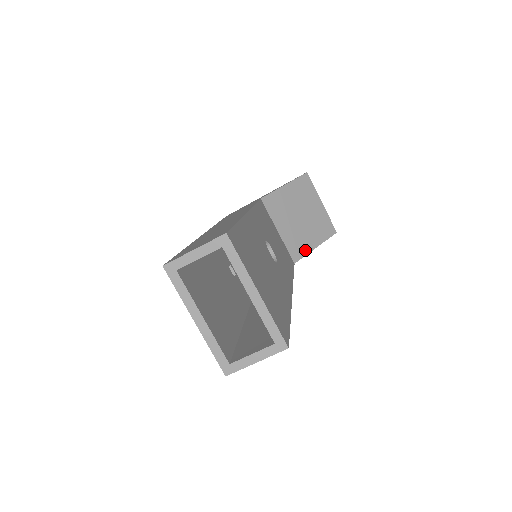
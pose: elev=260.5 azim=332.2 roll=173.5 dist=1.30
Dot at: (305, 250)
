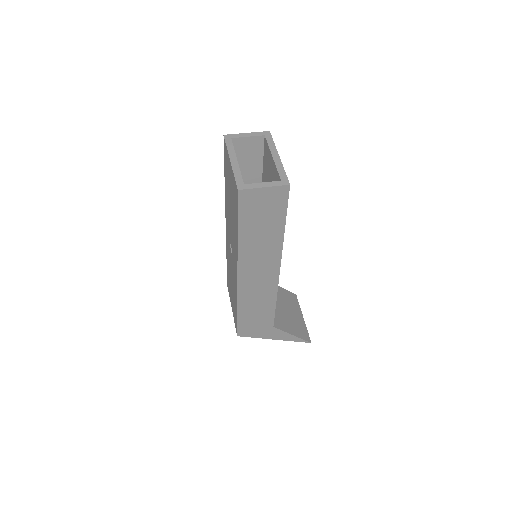
Dot at: (284, 328)
